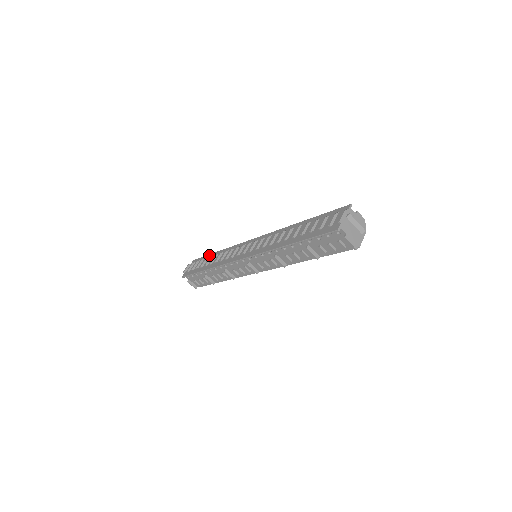
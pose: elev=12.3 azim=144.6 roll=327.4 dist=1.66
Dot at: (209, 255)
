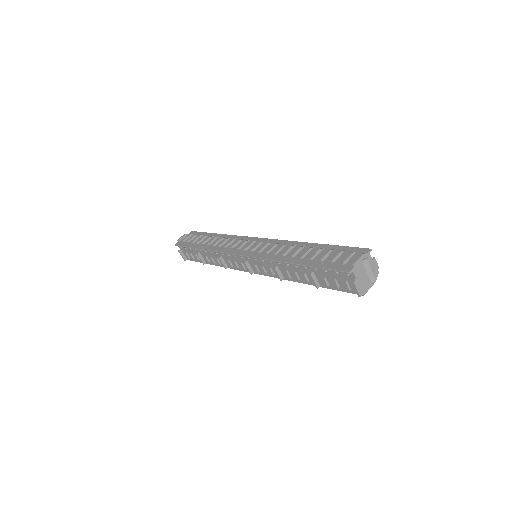
Dot at: (209, 233)
